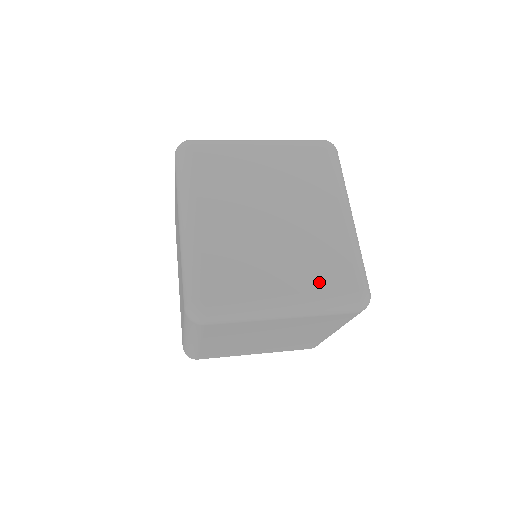
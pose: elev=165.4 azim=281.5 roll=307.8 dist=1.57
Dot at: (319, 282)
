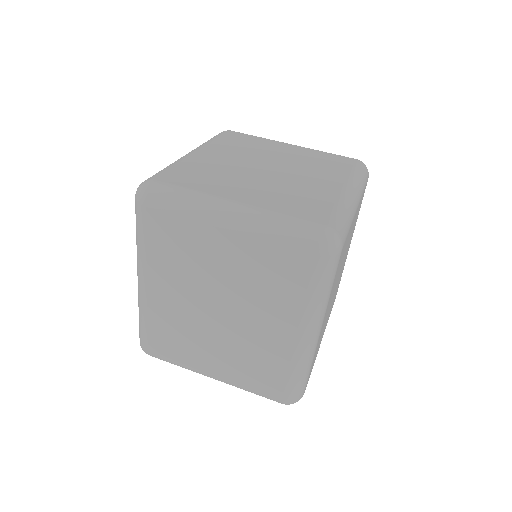
Dot at: (247, 379)
